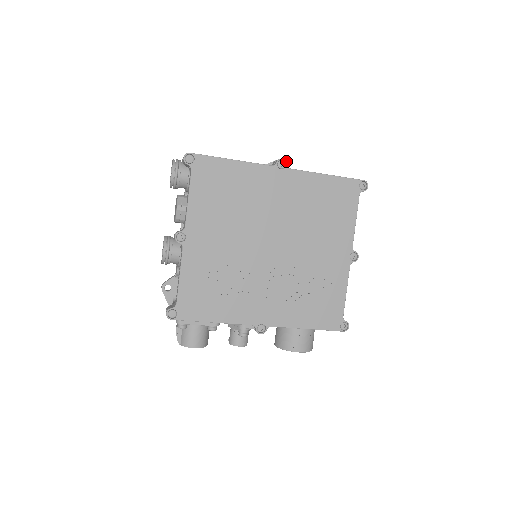
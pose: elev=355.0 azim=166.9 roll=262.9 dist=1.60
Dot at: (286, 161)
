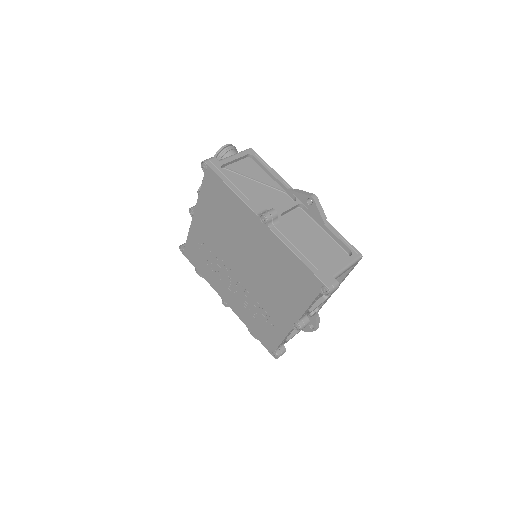
Dot at: (268, 220)
